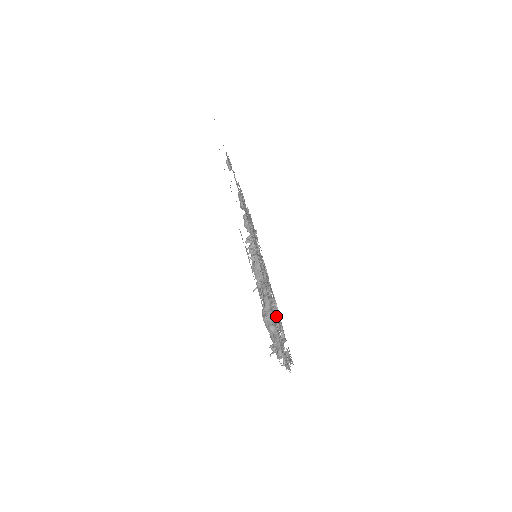
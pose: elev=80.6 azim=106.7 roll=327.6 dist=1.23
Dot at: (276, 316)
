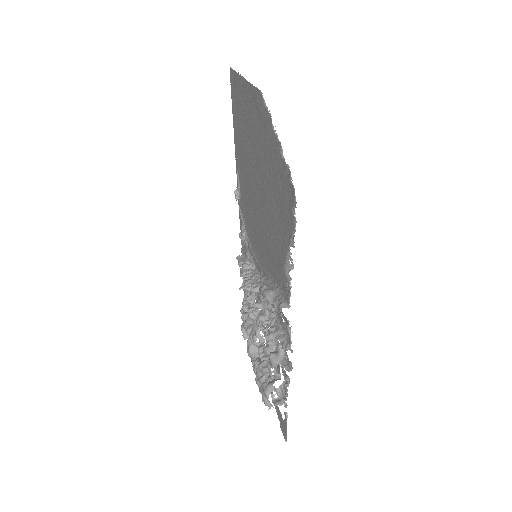
Dot at: occluded
